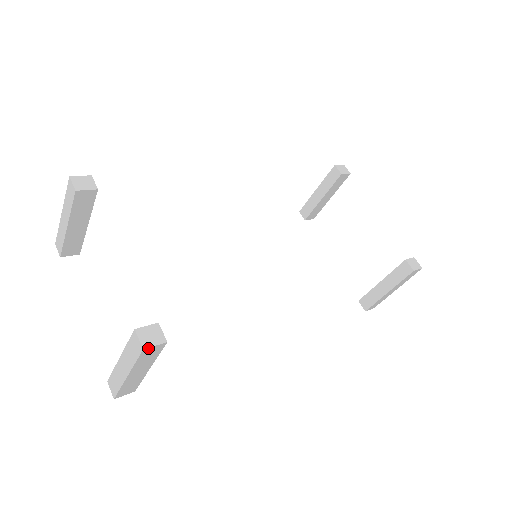
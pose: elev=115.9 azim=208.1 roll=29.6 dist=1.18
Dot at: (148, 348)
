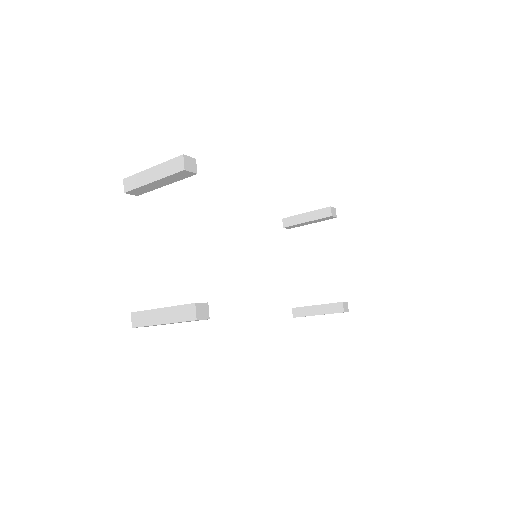
Dot at: occluded
